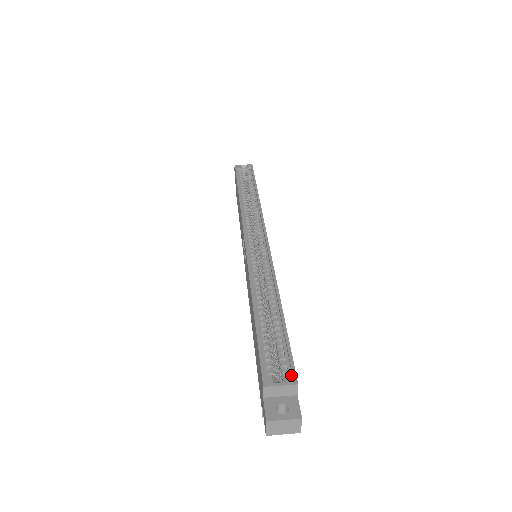
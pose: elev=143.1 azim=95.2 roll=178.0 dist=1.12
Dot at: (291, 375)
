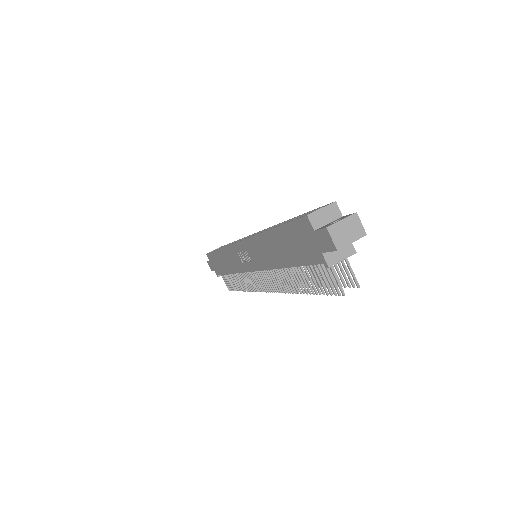
Dot at: (326, 205)
